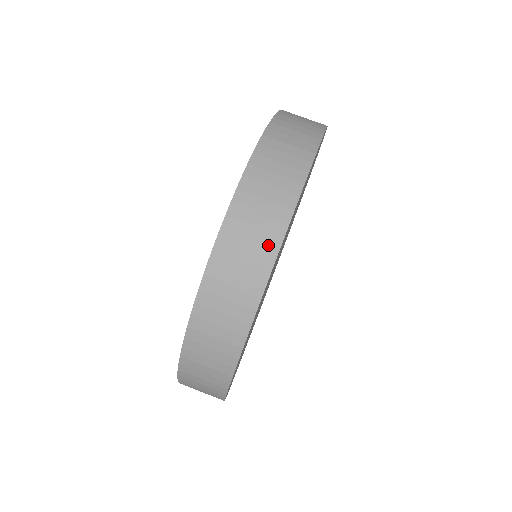
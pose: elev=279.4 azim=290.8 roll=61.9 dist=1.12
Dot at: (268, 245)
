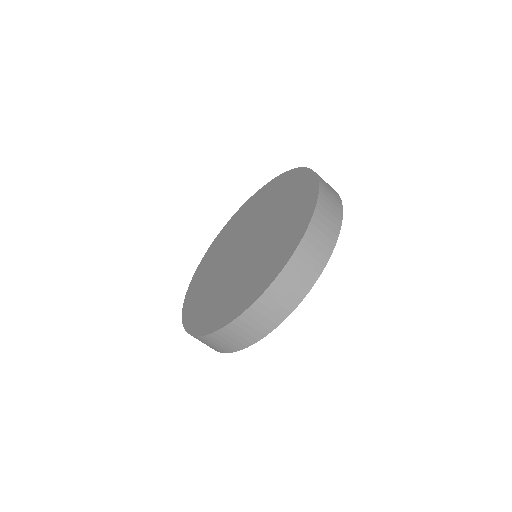
Dot at: (249, 340)
